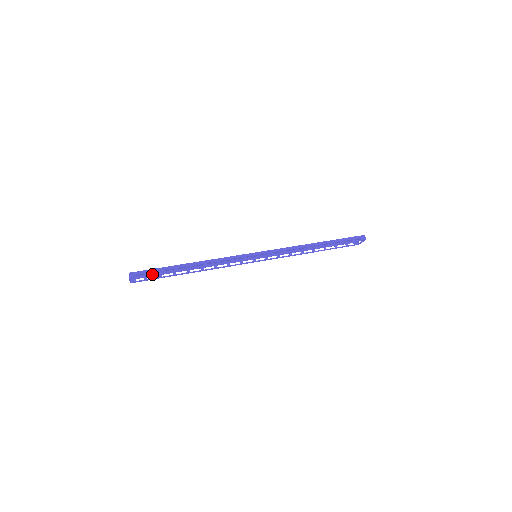
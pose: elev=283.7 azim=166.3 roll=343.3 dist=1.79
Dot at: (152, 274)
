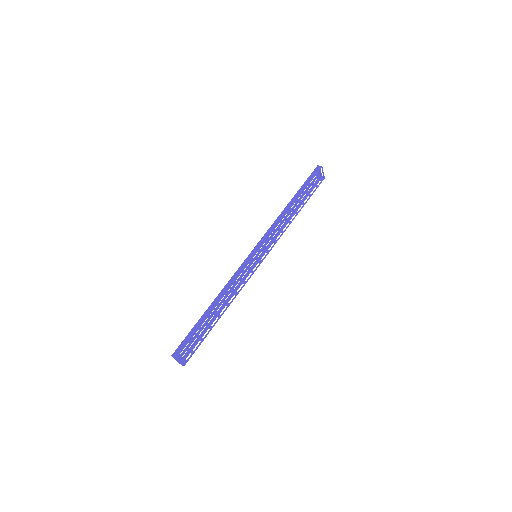
Dot at: (189, 340)
